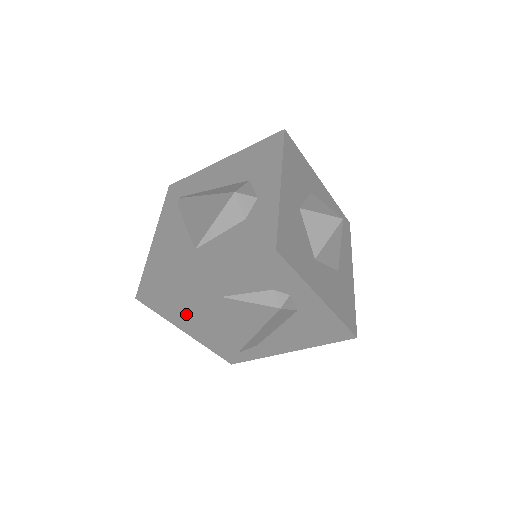
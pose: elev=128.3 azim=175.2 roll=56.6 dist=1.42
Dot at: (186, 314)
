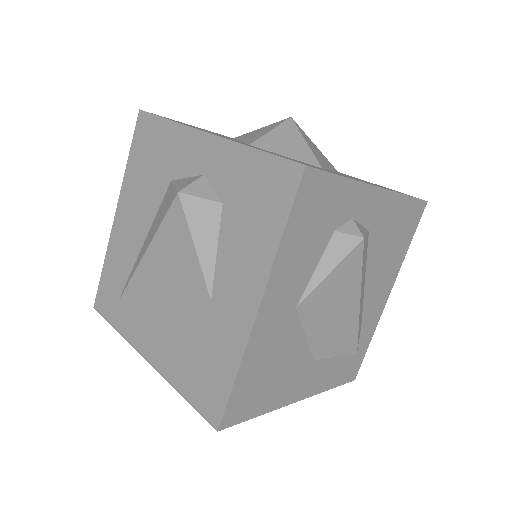
Dot at: (280, 378)
